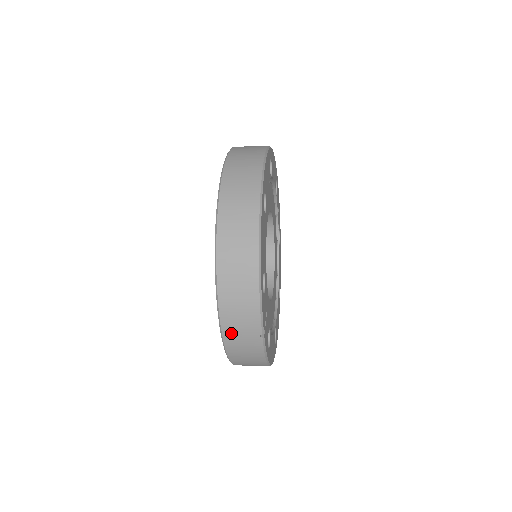
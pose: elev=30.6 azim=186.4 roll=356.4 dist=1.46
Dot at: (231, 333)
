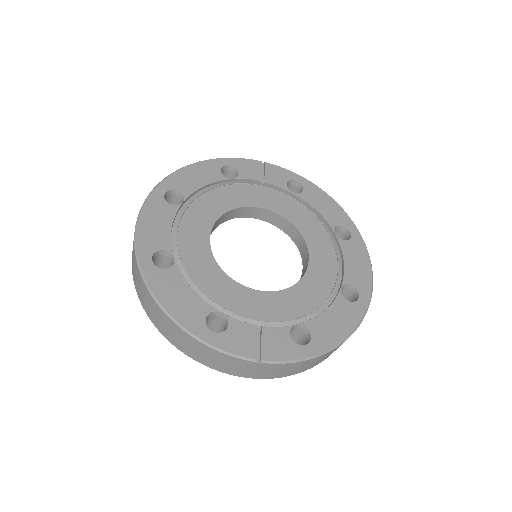
Dot at: (246, 374)
